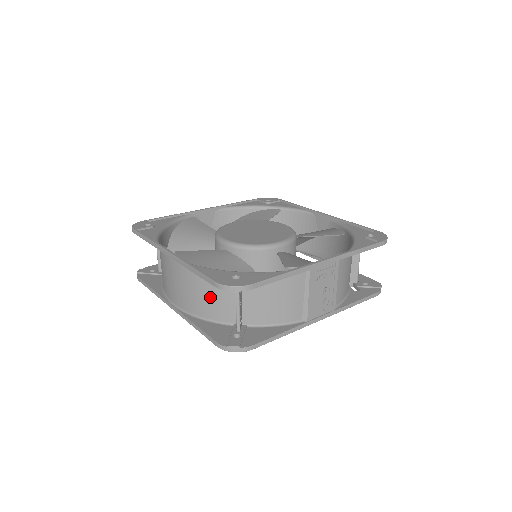
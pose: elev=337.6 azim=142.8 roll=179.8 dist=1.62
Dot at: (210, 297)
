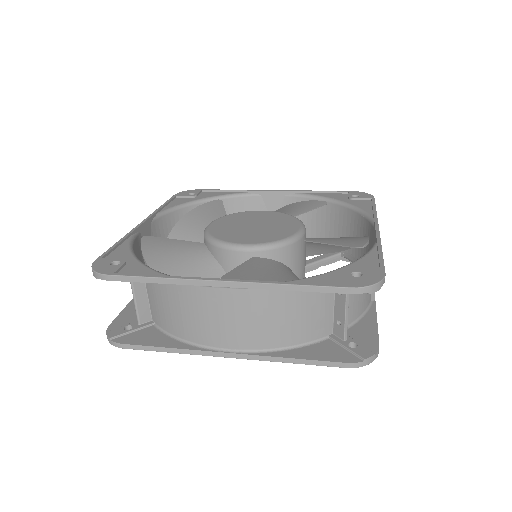
Dot at: (301, 316)
